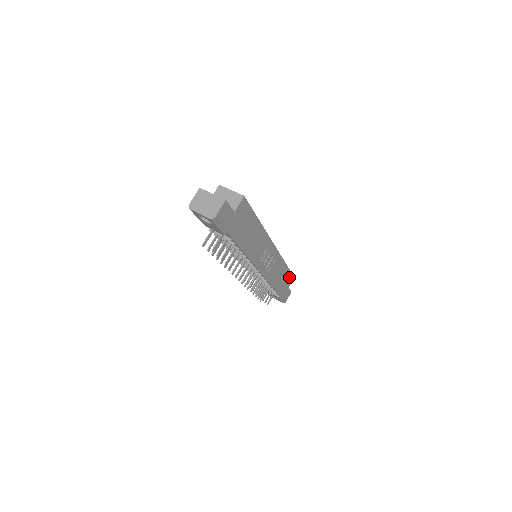
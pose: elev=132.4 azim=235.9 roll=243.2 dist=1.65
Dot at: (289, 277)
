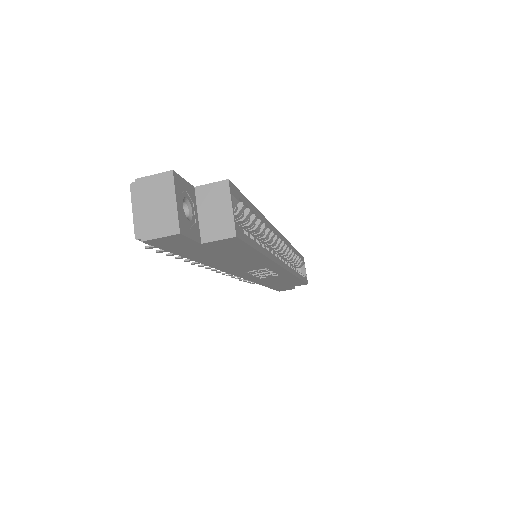
Dot at: (299, 283)
